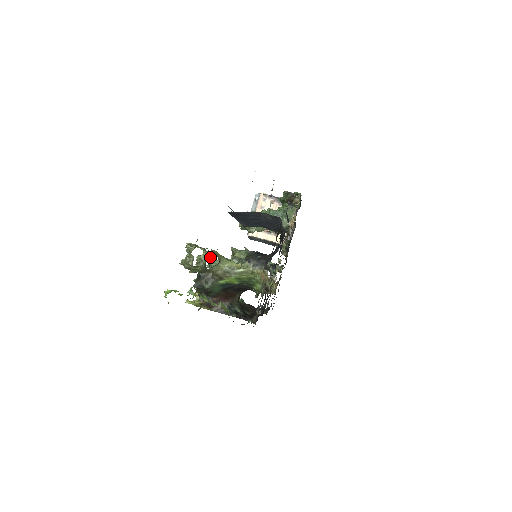
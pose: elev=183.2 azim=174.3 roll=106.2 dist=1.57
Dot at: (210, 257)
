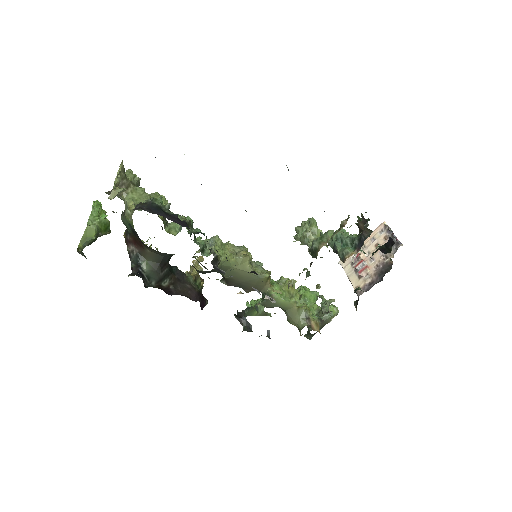
Dot at: occluded
